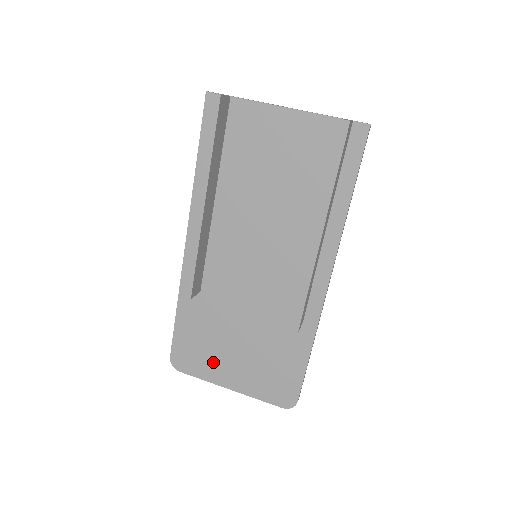
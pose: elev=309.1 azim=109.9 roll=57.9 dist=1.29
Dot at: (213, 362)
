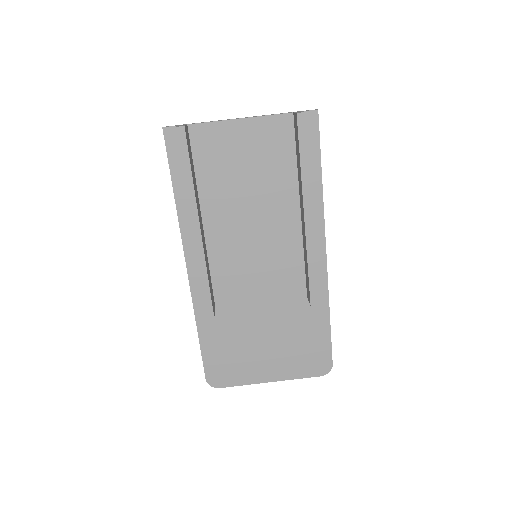
Dot at: (247, 365)
